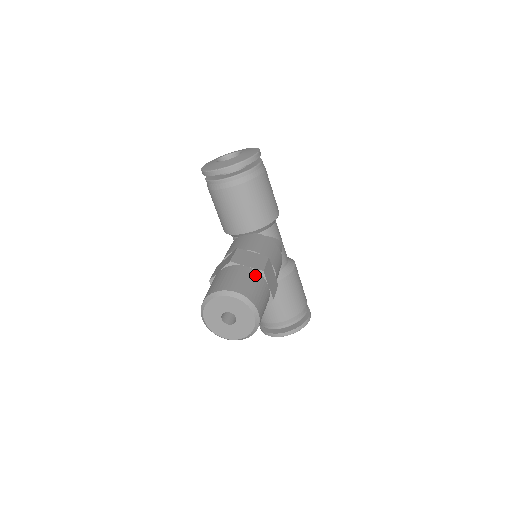
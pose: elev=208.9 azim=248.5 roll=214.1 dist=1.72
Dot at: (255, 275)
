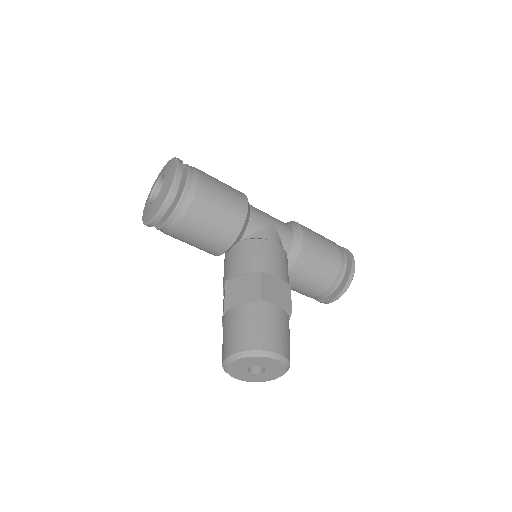
Dot at: (255, 309)
